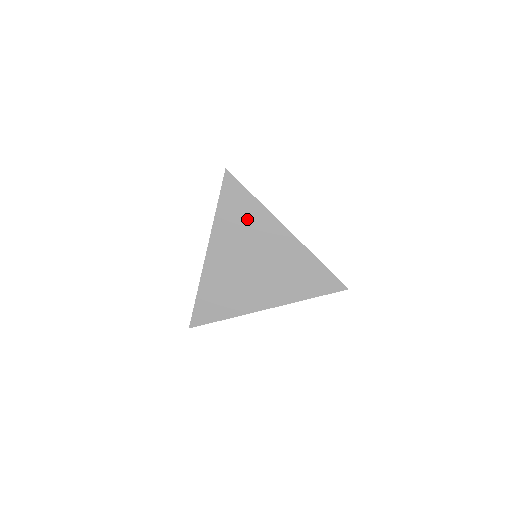
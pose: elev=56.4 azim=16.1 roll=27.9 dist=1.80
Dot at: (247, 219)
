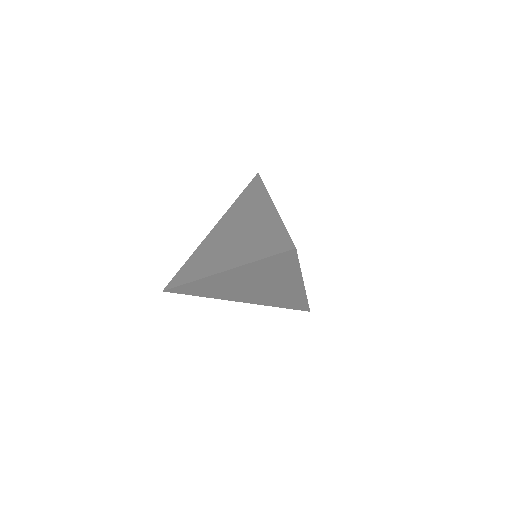
Dot at: (278, 272)
